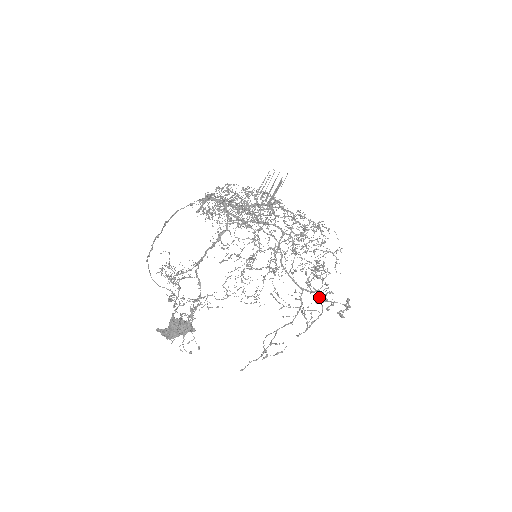
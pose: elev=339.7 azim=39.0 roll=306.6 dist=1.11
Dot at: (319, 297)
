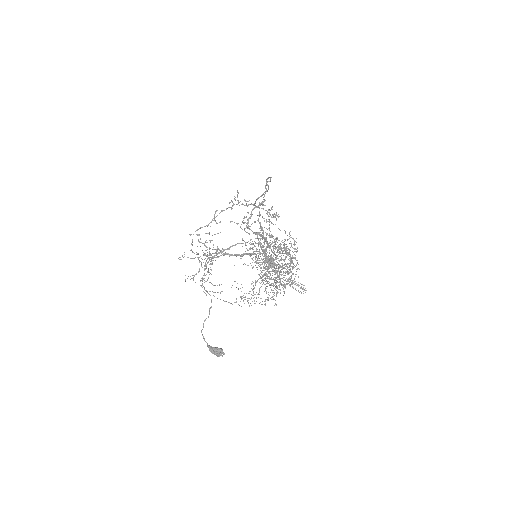
Dot at: (262, 249)
